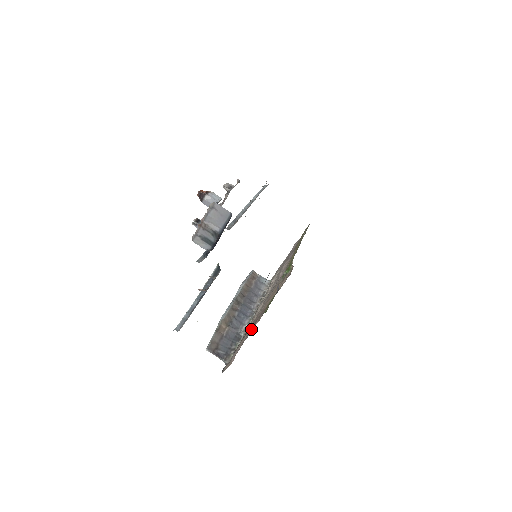
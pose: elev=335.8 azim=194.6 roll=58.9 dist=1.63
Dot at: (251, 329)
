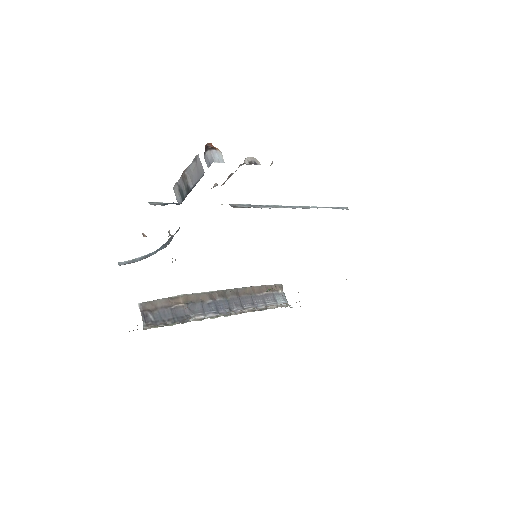
Dot at: occluded
